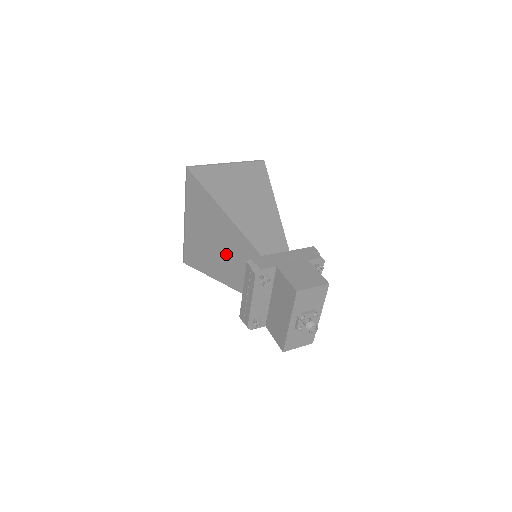
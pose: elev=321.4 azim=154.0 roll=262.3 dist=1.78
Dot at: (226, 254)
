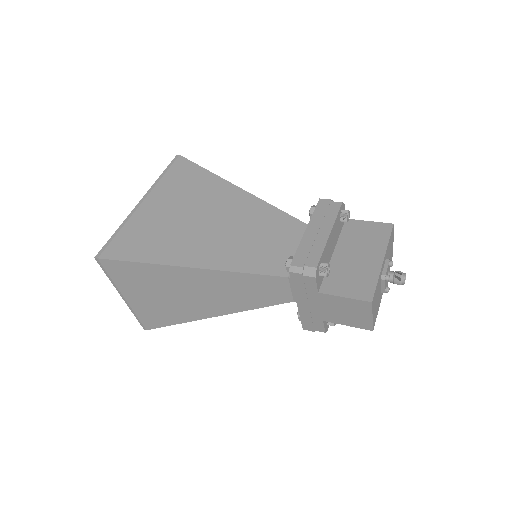
Dot at: (231, 230)
